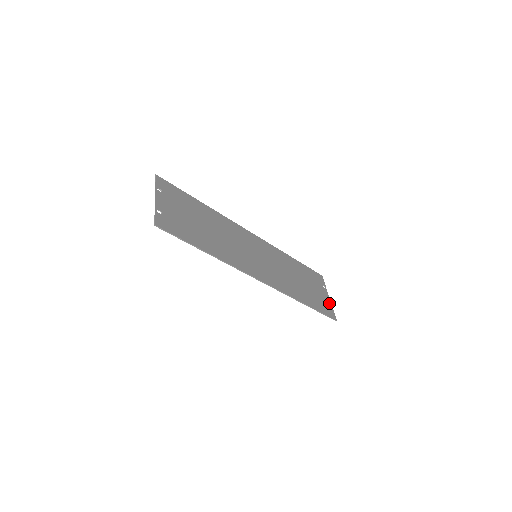
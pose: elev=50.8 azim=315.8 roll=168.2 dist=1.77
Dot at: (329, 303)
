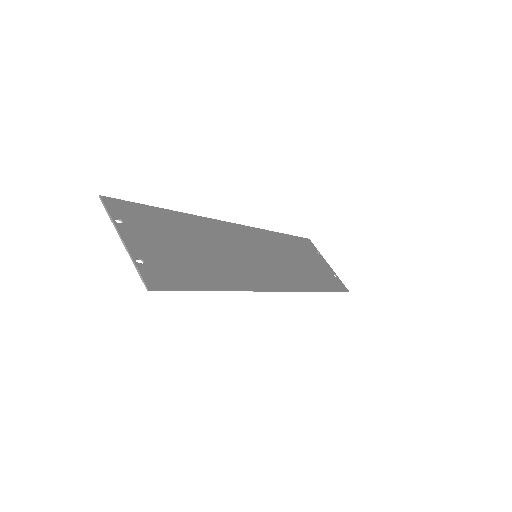
Dot at: (332, 272)
